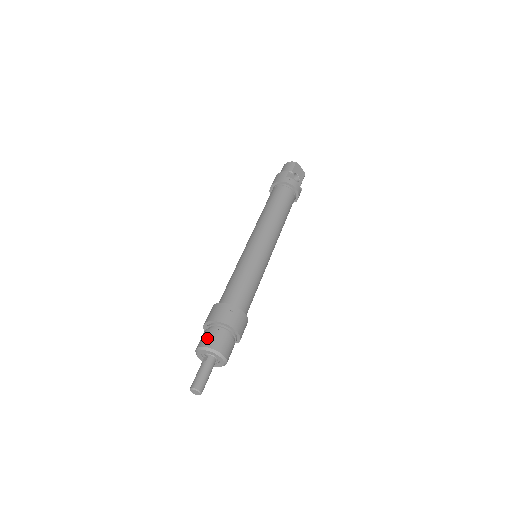
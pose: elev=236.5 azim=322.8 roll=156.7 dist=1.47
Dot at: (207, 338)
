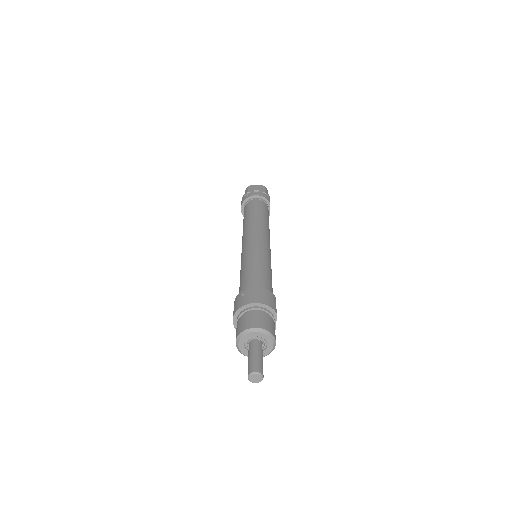
Dot at: (236, 331)
